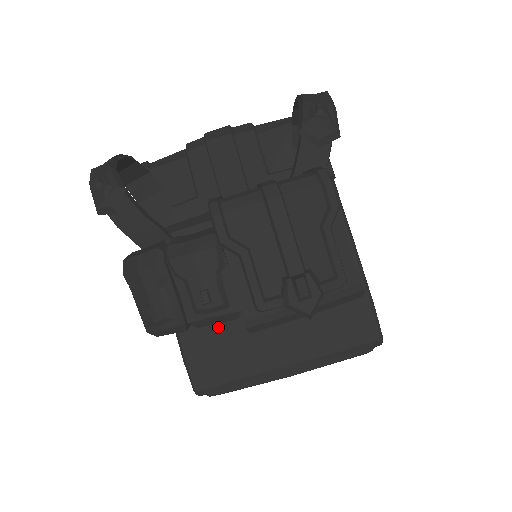
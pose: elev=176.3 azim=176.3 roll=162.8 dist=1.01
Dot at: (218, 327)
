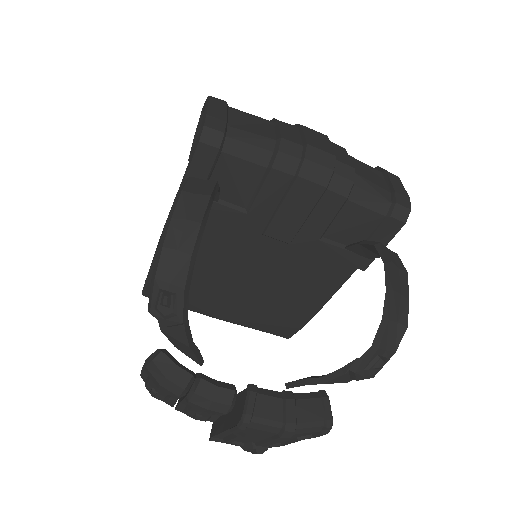
Dot at: occluded
